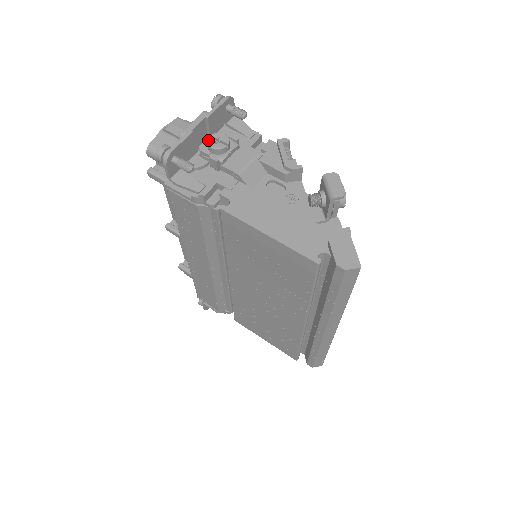
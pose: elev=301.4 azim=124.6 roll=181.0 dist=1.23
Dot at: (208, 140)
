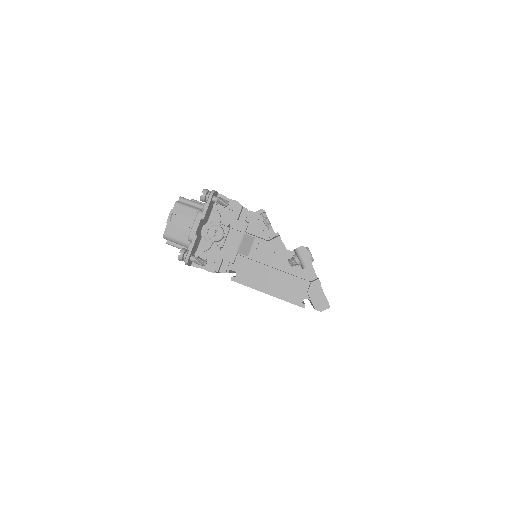
Dot at: (208, 235)
